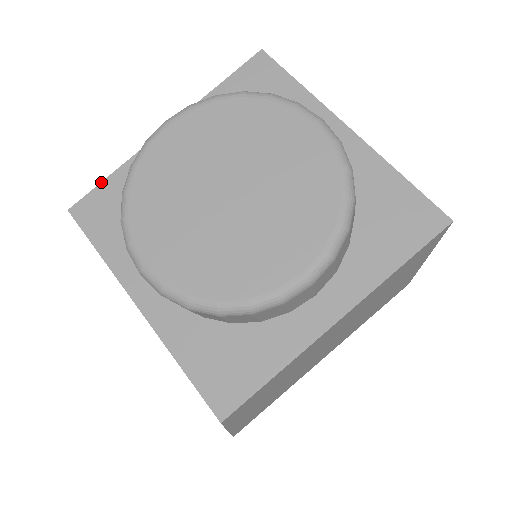
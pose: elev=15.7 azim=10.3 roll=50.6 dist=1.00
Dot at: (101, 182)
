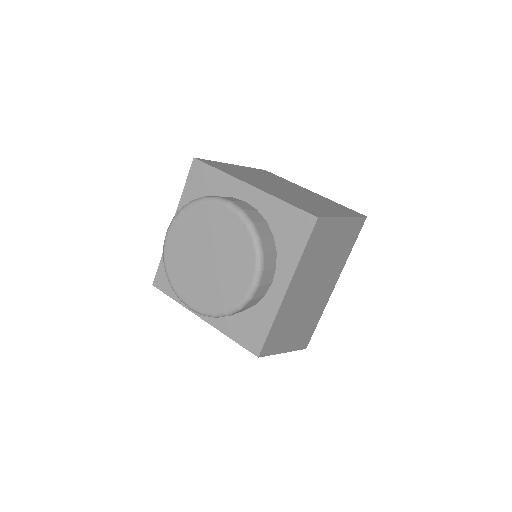
Dot at: (159, 265)
